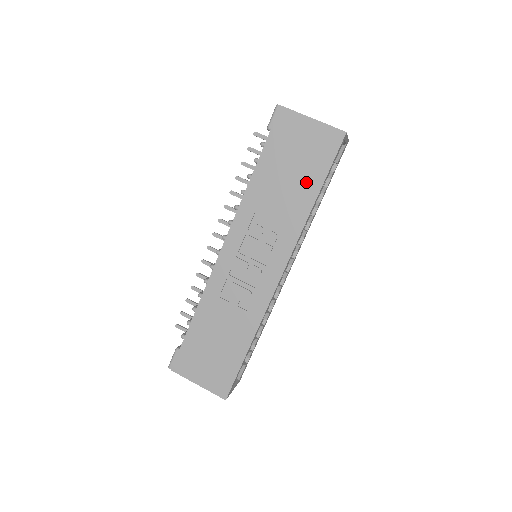
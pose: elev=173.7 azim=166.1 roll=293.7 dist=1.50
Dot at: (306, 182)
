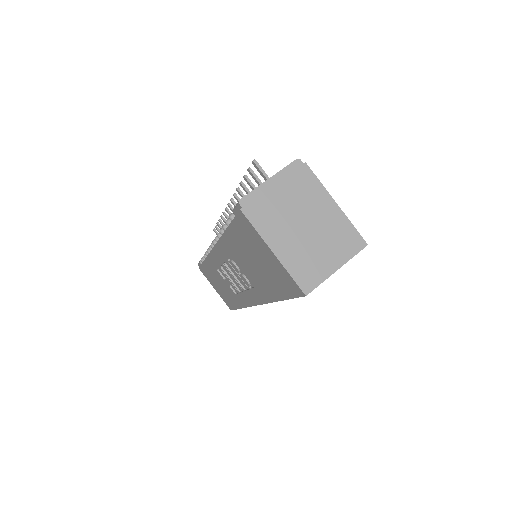
Dot at: (269, 284)
